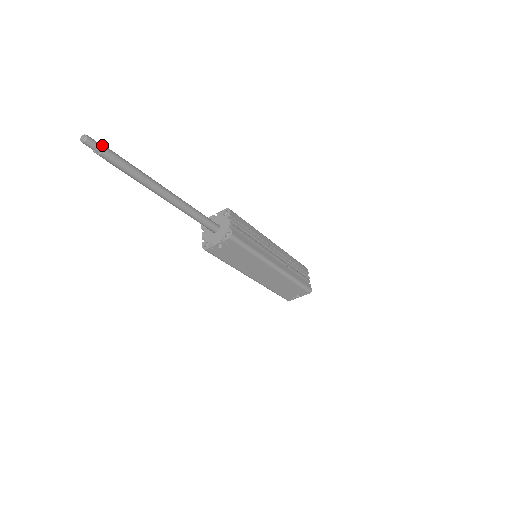
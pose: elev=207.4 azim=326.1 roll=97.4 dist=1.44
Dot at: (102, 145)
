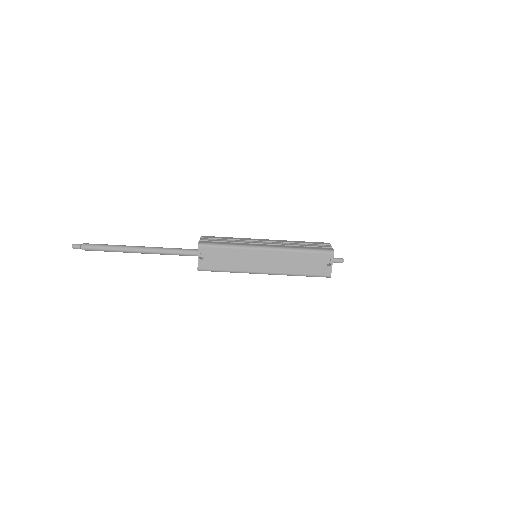
Dot at: (84, 243)
